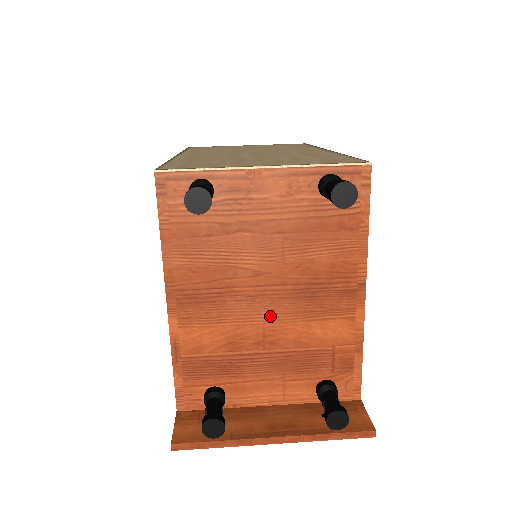
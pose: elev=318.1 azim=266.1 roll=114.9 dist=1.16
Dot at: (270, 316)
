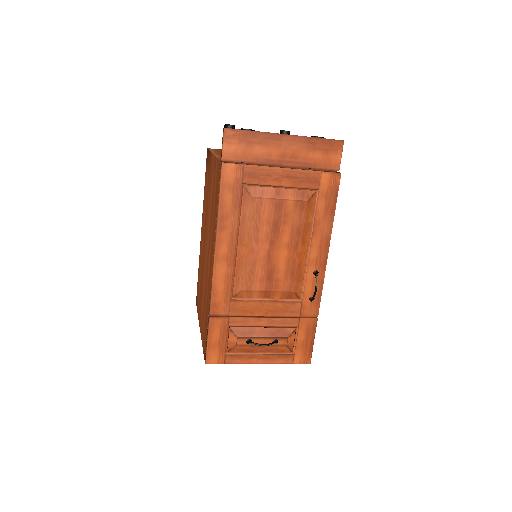
Dot at: occluded
